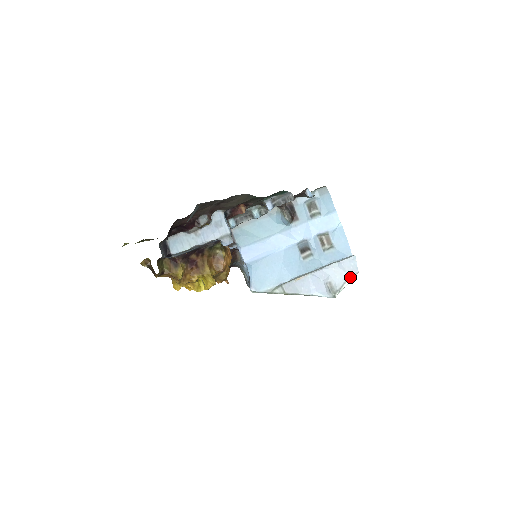
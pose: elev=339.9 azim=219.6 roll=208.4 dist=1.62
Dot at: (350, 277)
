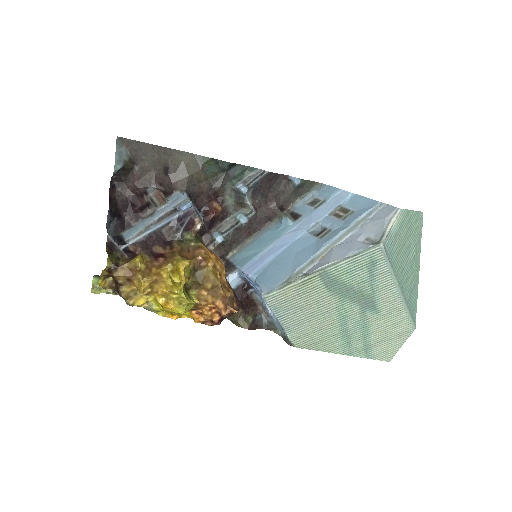
Dot at: (391, 219)
